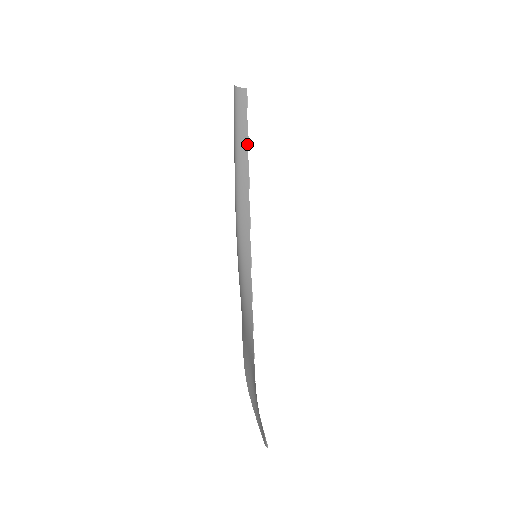
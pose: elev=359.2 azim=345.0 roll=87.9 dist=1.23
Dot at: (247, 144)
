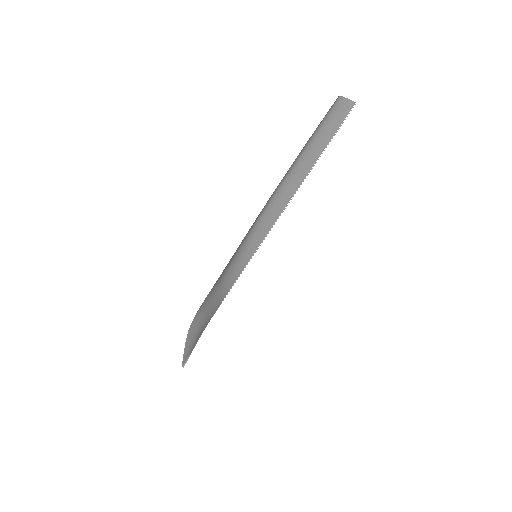
Dot at: (318, 157)
